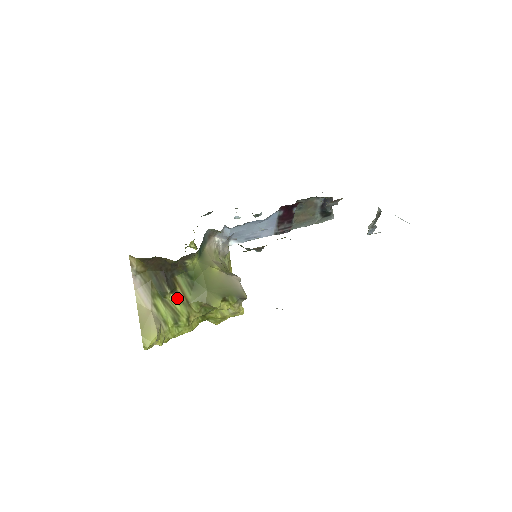
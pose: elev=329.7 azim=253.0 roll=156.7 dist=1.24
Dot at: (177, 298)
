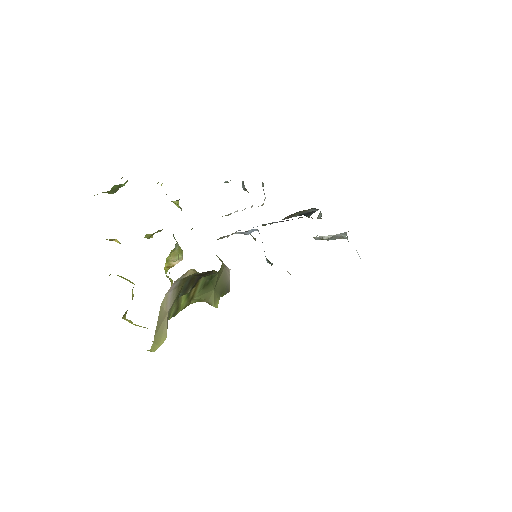
Dot at: (187, 295)
